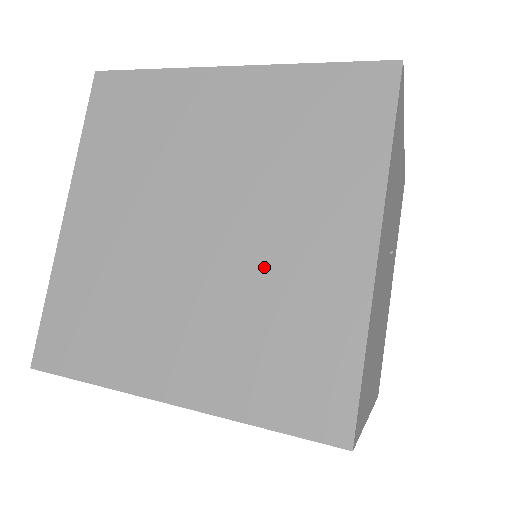
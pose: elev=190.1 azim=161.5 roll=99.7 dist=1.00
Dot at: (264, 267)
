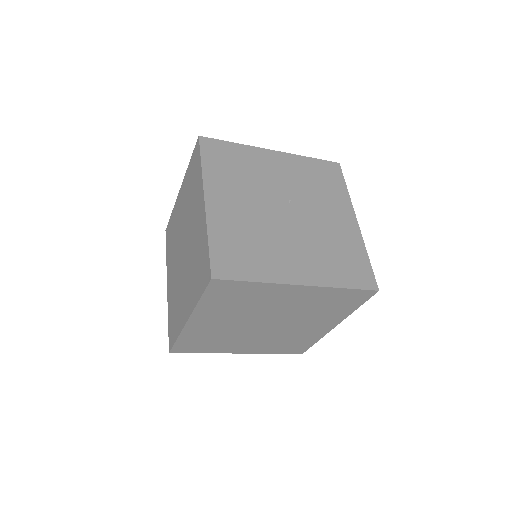
Dot at: (192, 243)
